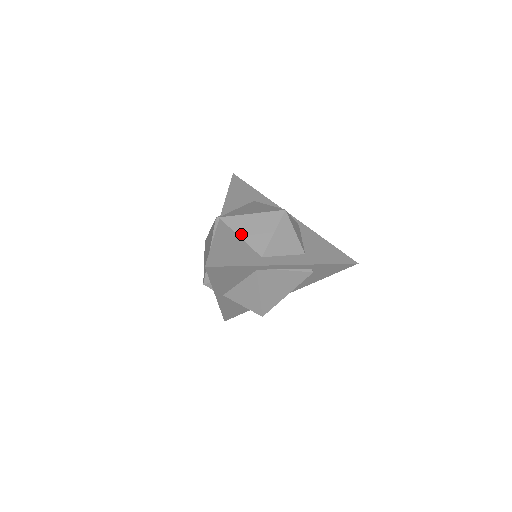
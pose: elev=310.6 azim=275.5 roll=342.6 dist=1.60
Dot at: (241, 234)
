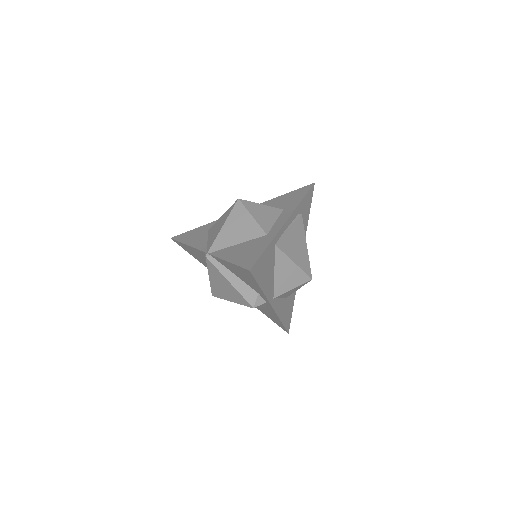
Dot at: (235, 242)
